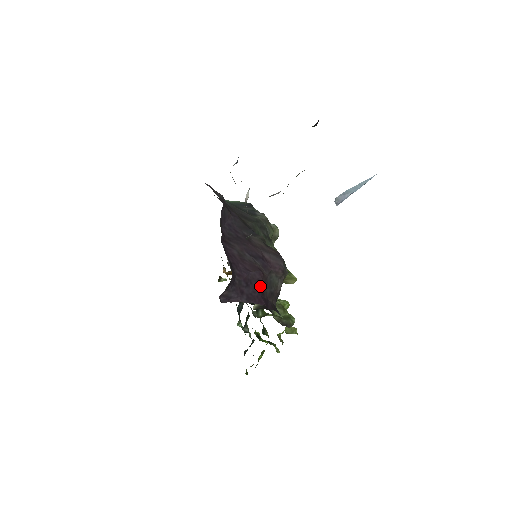
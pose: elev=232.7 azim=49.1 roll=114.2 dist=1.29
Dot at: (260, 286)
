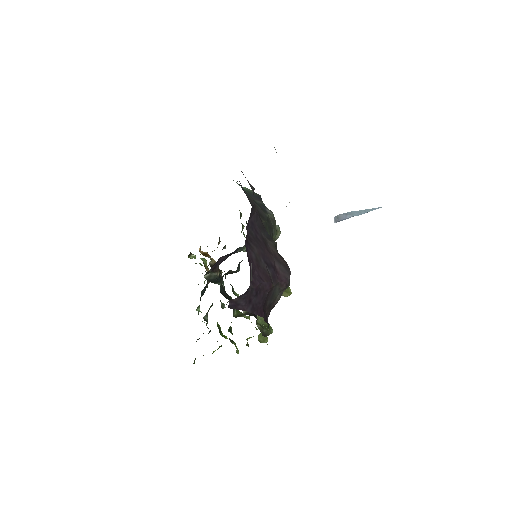
Dot at: (266, 297)
